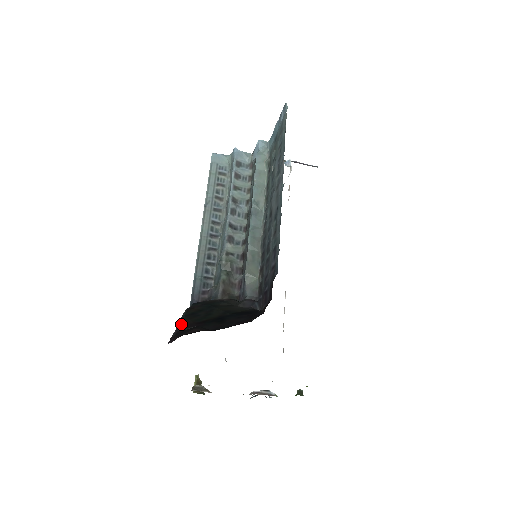
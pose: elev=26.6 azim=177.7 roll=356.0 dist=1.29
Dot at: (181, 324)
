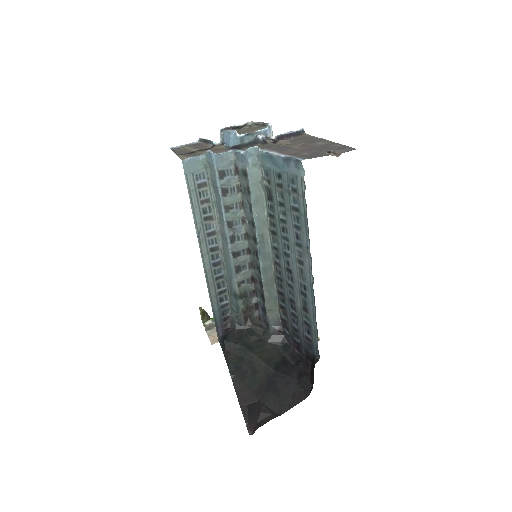
Dot at: (239, 392)
